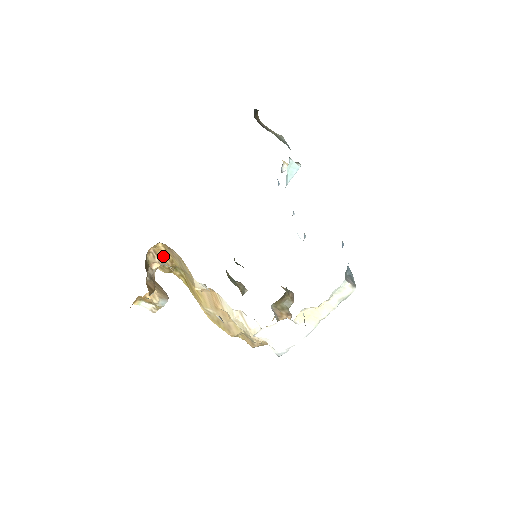
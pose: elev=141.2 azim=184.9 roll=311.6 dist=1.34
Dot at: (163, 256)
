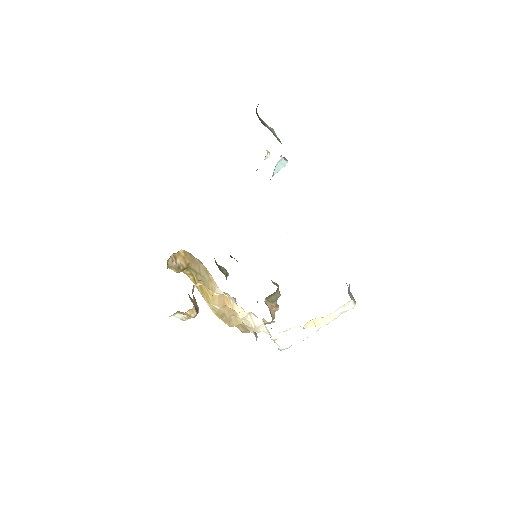
Dot at: (181, 260)
